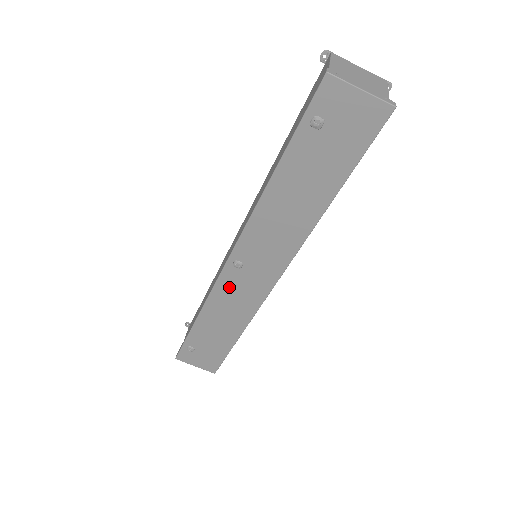
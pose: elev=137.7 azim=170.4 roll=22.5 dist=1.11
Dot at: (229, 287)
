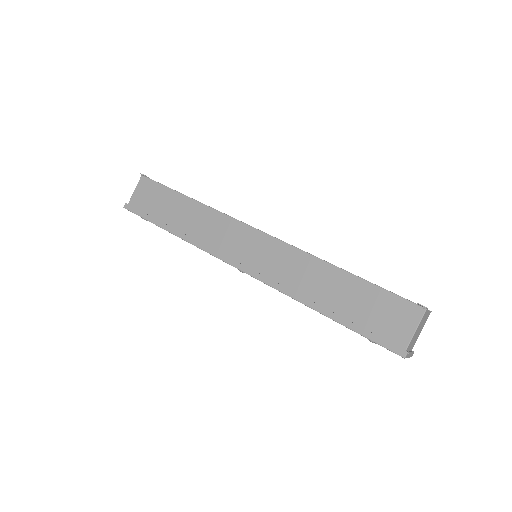
Dot at: occluded
